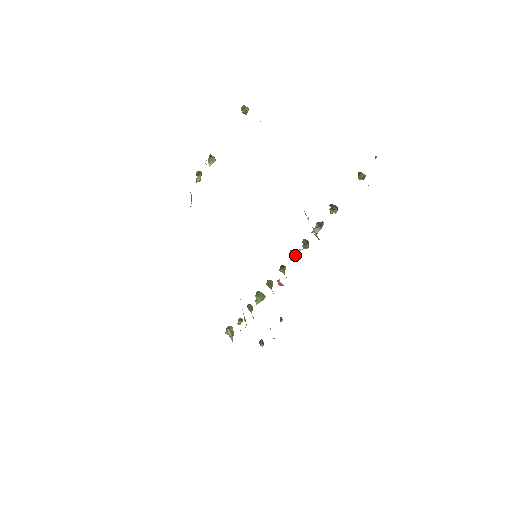
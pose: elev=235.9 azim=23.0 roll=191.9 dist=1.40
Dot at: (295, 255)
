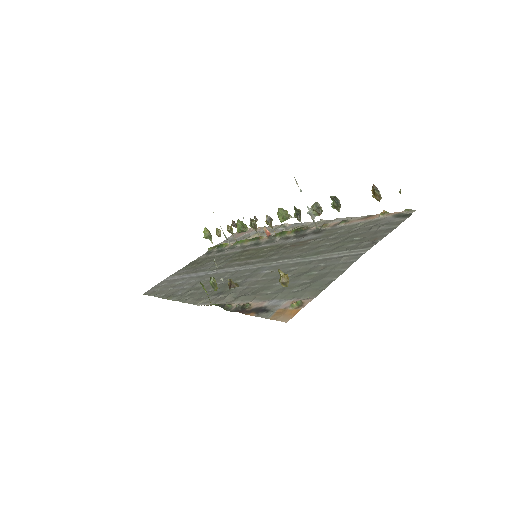
Dot at: (285, 220)
